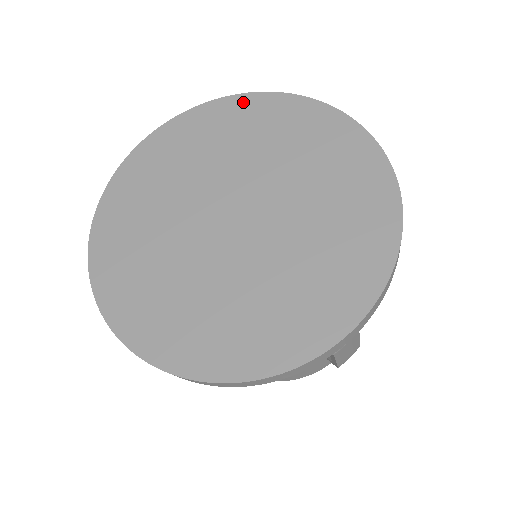
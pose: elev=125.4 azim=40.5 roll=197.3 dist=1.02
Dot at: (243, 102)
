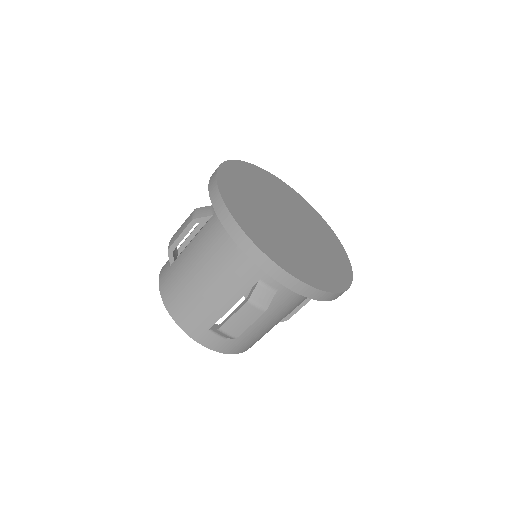
Dot at: (324, 222)
